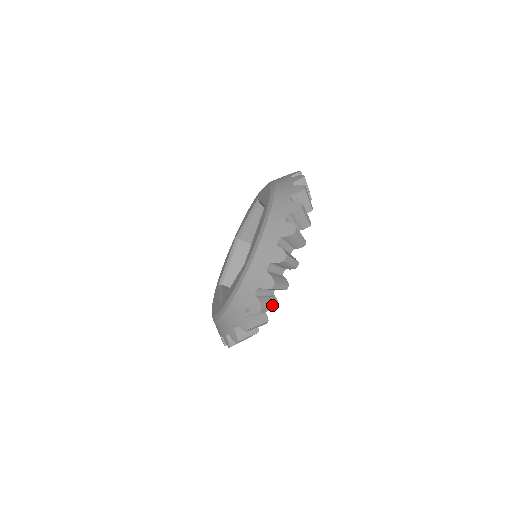
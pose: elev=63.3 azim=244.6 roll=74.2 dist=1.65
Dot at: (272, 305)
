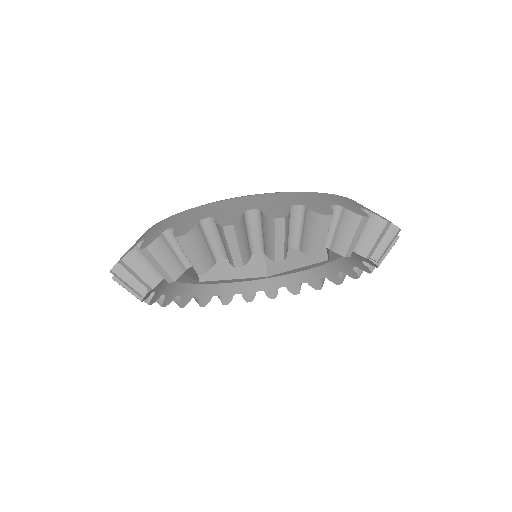
Dot at: (357, 241)
